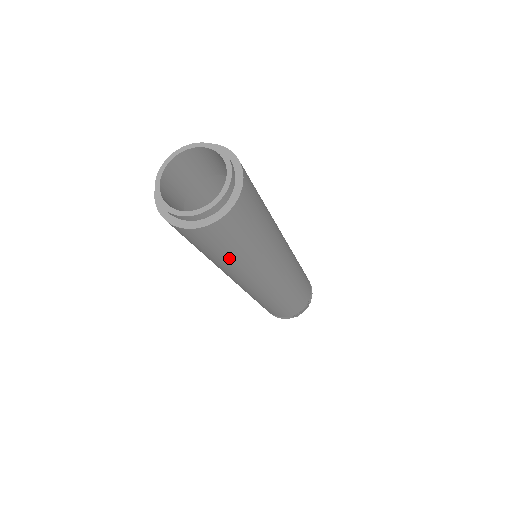
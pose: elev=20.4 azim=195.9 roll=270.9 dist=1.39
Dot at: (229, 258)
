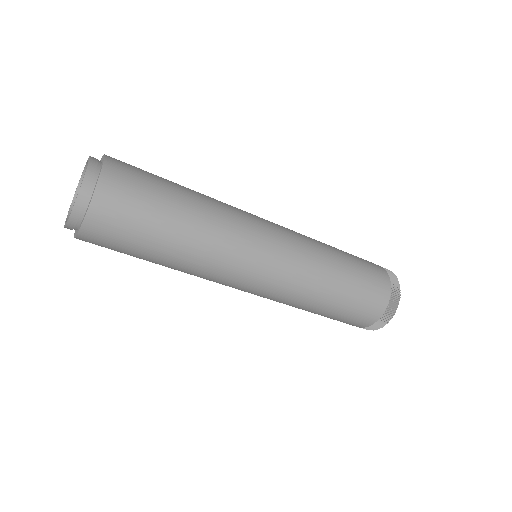
Dot at: (176, 224)
